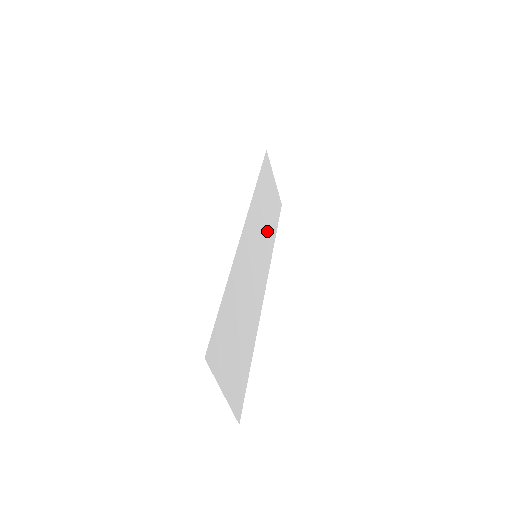
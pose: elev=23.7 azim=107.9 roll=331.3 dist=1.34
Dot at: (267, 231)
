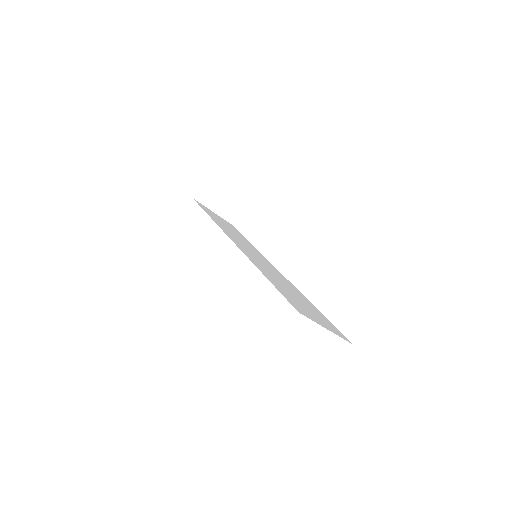
Dot at: occluded
